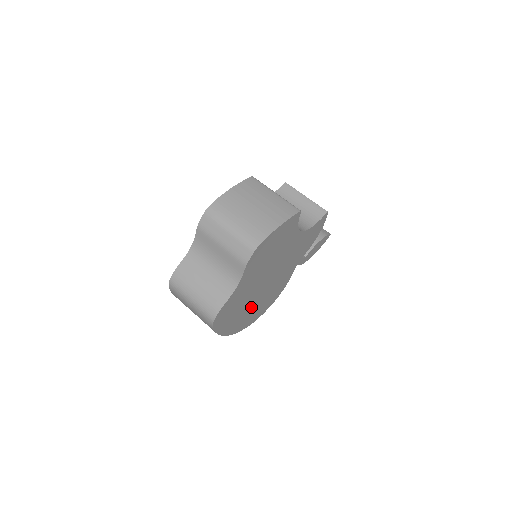
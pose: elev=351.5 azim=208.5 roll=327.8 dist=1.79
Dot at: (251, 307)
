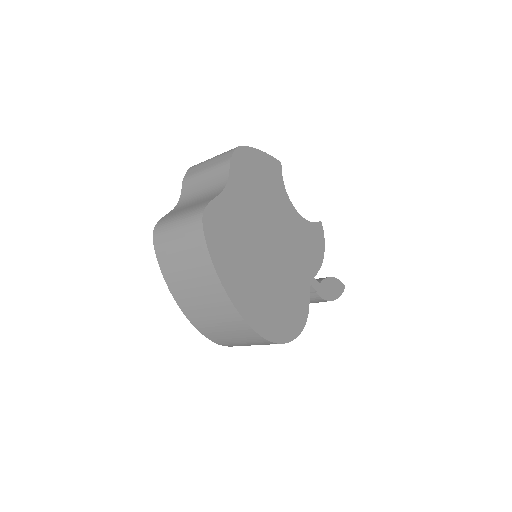
Dot at: (258, 282)
